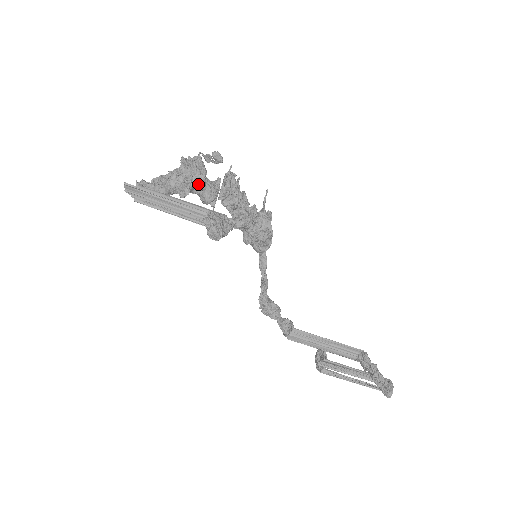
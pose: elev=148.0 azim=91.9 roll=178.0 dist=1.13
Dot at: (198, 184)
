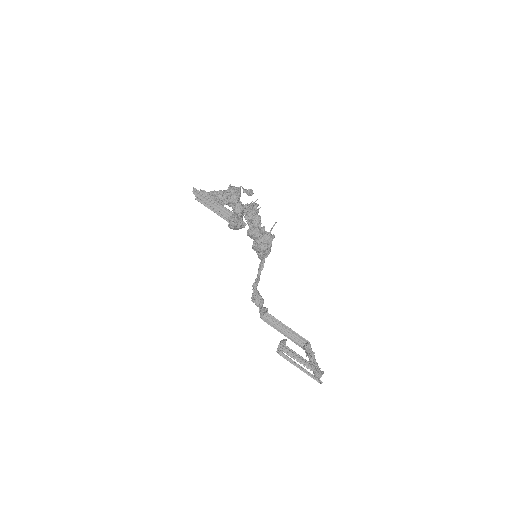
Dot at: (234, 200)
